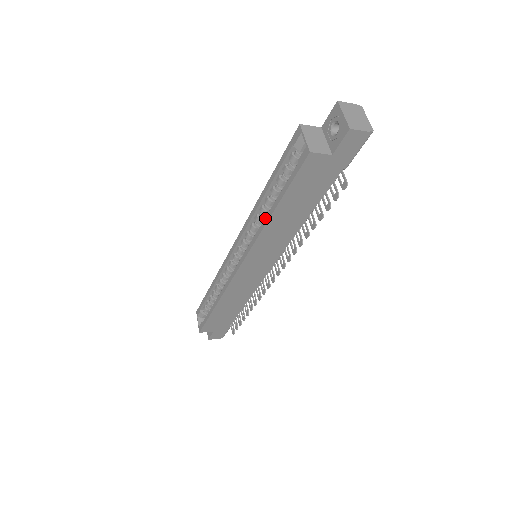
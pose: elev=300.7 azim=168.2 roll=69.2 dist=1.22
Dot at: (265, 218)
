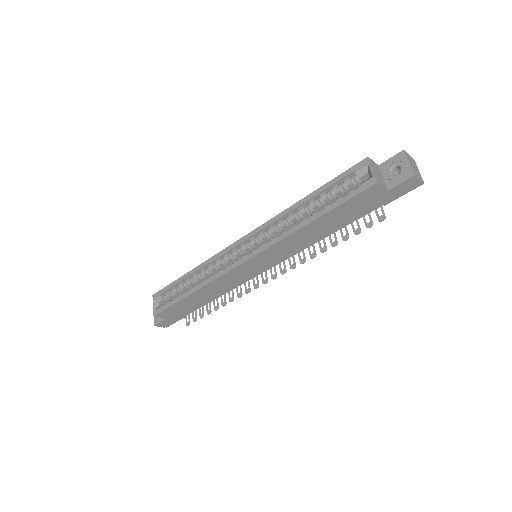
Dot at: (298, 225)
